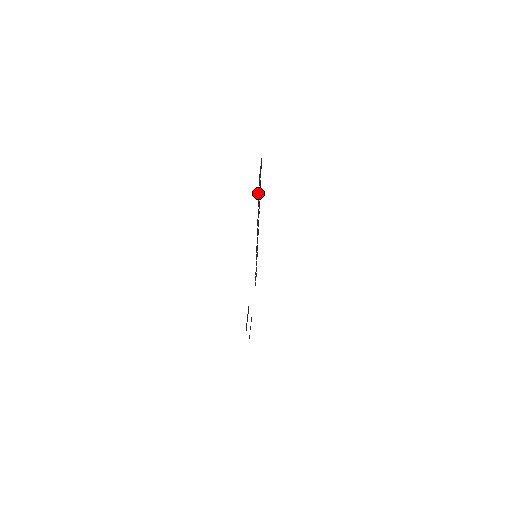
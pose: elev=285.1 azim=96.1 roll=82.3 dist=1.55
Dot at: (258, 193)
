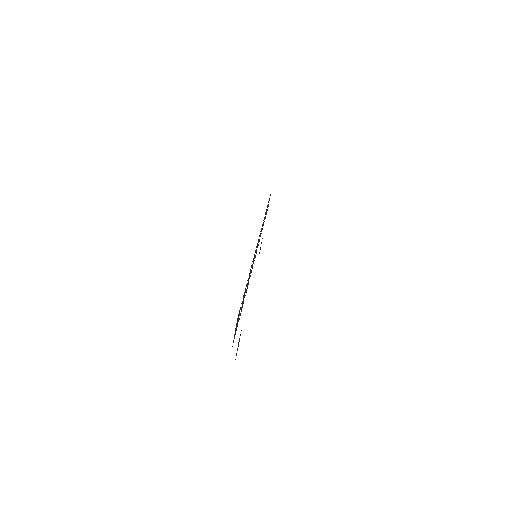
Dot at: occluded
